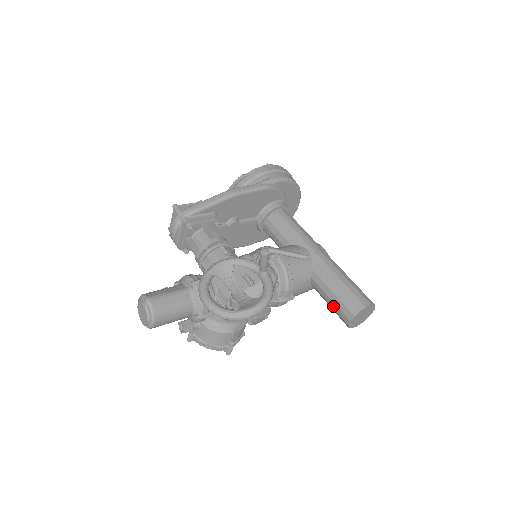
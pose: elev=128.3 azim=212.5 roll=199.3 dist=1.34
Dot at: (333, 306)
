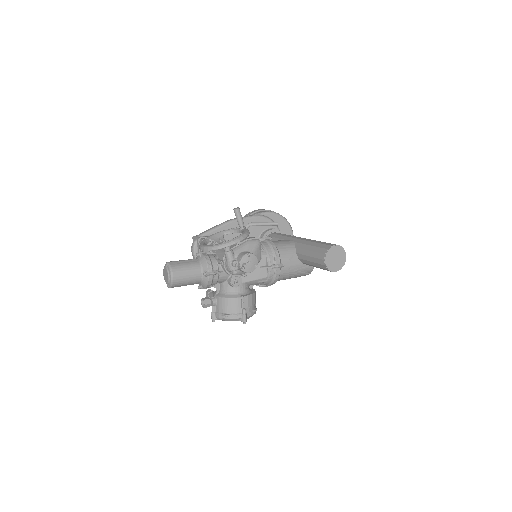
Dot at: (313, 260)
